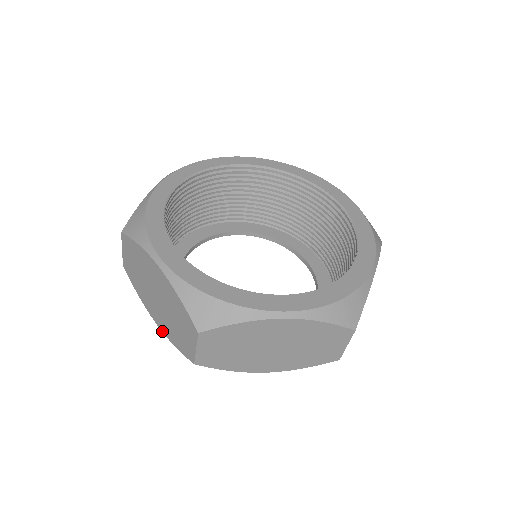
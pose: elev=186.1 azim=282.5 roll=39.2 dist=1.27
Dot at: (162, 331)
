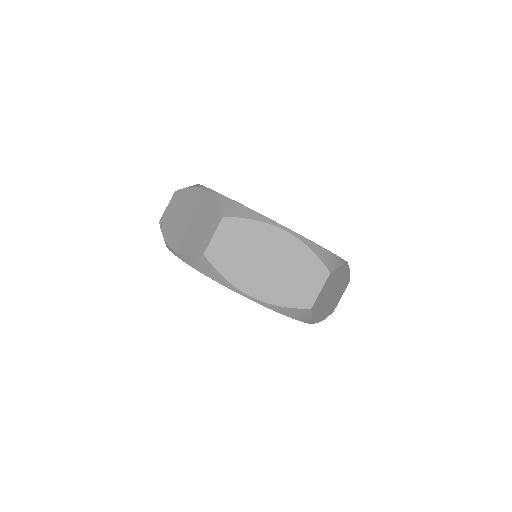
Dot at: (262, 300)
